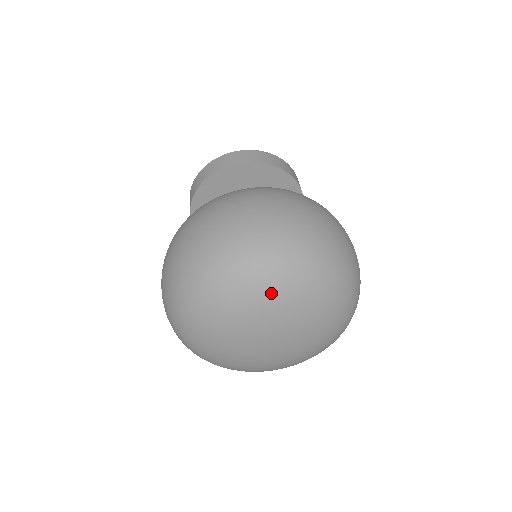
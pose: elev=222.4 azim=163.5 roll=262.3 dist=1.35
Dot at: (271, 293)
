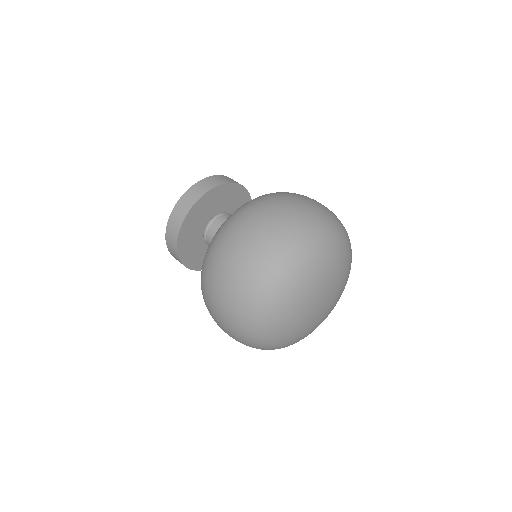
Dot at: (312, 275)
